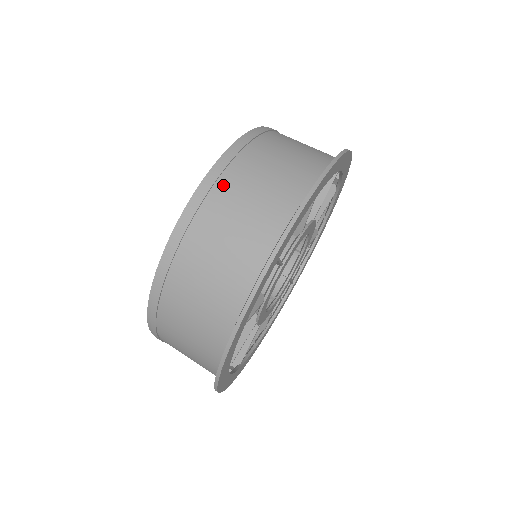
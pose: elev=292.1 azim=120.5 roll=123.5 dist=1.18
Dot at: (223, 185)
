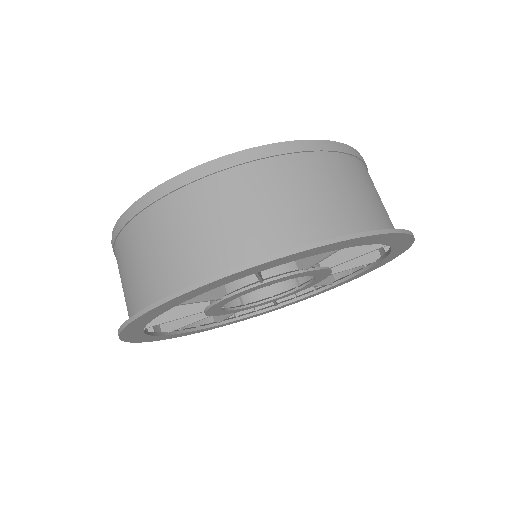
Dot at: (347, 161)
